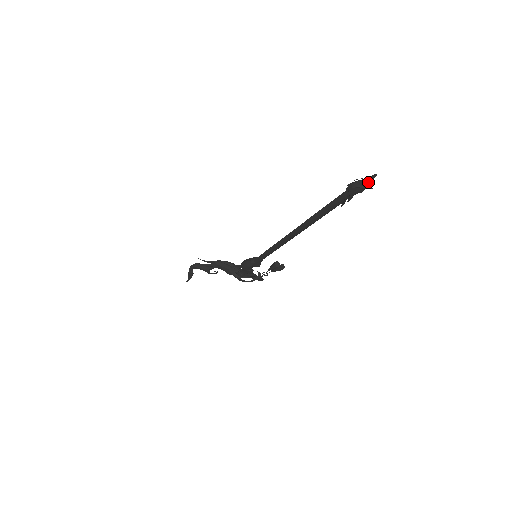
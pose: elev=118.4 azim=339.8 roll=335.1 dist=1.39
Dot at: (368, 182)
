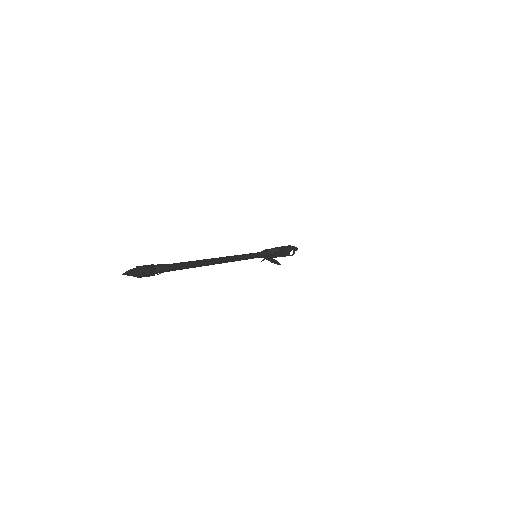
Dot at: (133, 276)
